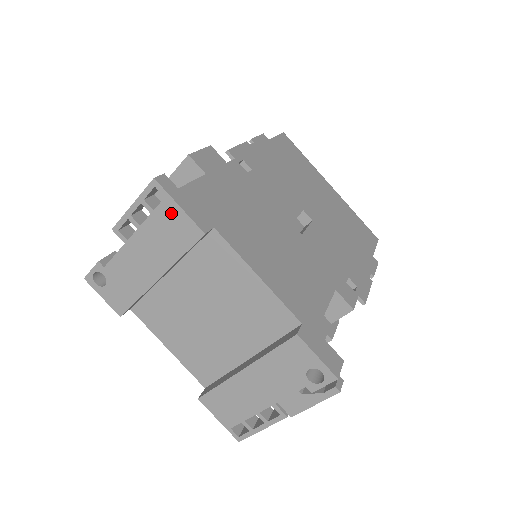
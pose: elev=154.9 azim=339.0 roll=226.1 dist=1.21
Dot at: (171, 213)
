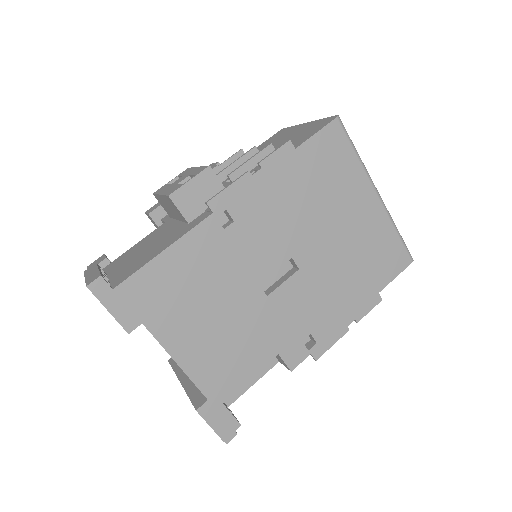
Dot at: occluded
